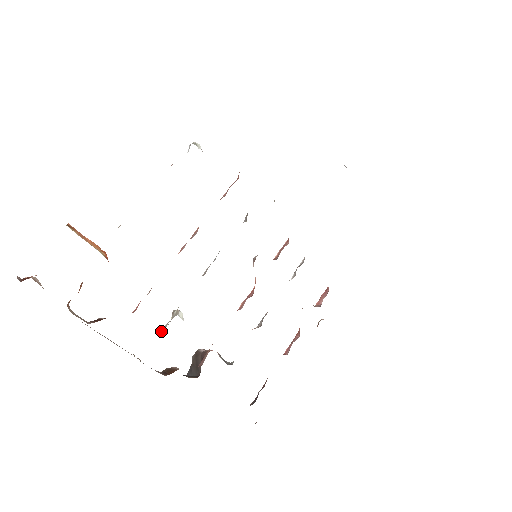
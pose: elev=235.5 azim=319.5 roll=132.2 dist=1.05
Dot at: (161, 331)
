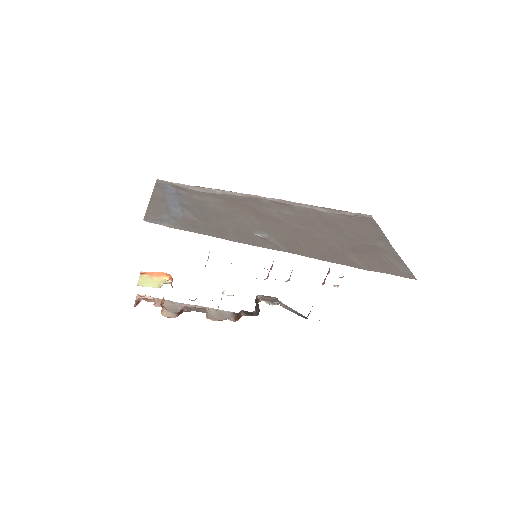
Dot at: occluded
